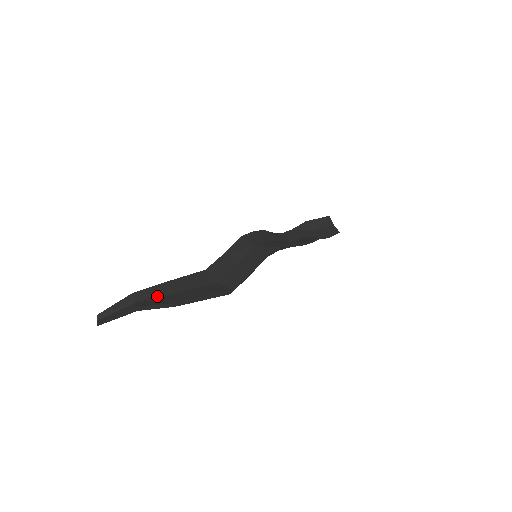
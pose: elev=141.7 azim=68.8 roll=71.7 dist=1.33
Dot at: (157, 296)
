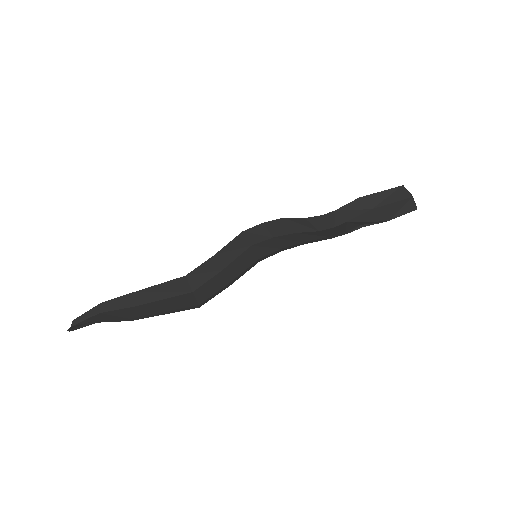
Dot at: (121, 307)
